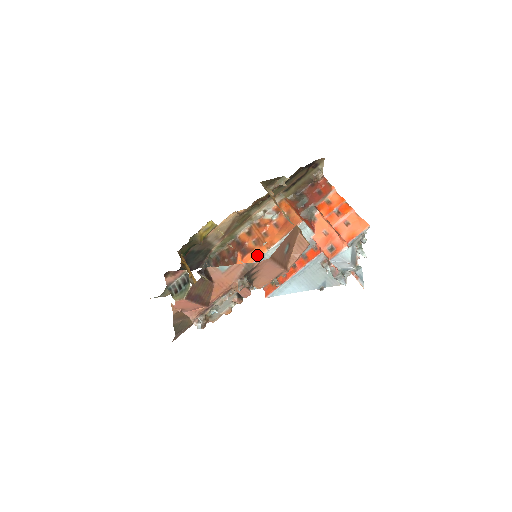
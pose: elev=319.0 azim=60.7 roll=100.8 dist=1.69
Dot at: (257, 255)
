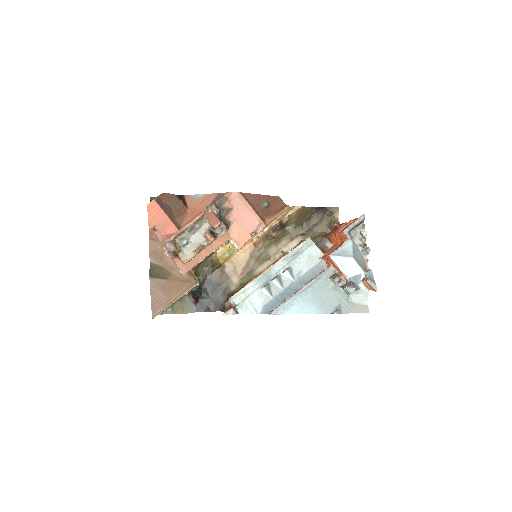
Dot at: (264, 270)
